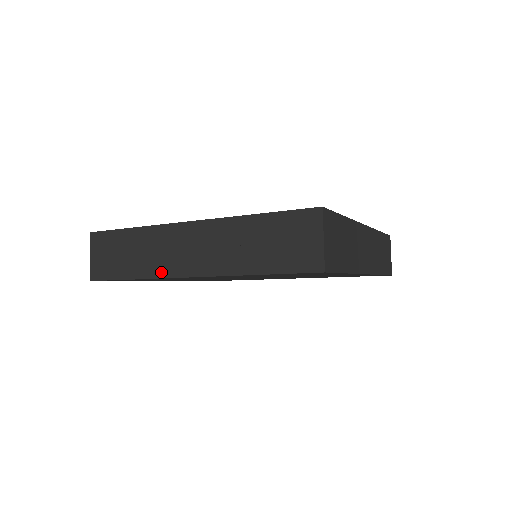
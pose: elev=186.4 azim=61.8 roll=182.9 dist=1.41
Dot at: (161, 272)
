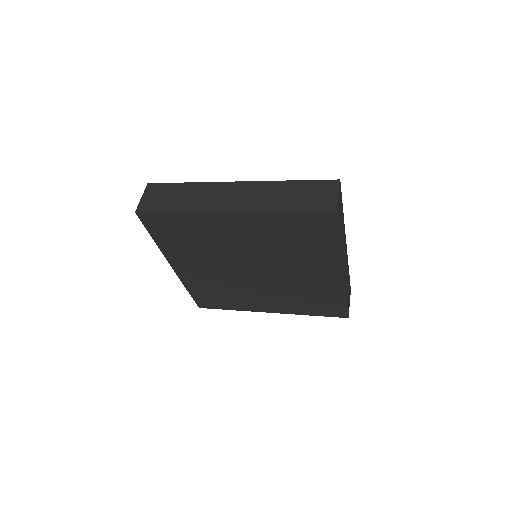
Dot at: (204, 209)
